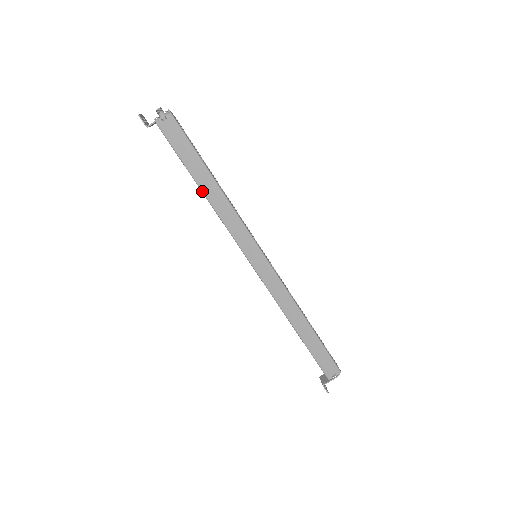
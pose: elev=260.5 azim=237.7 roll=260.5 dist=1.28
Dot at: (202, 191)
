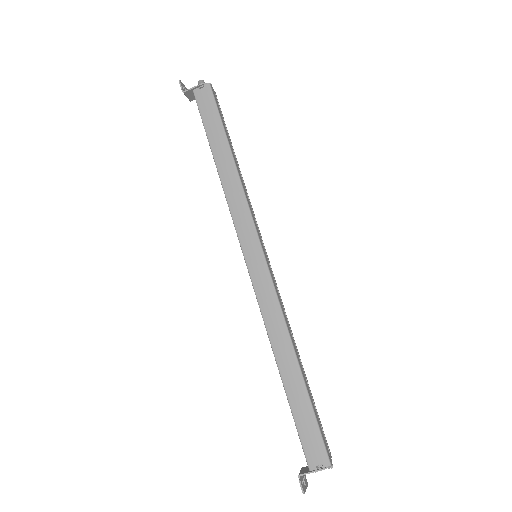
Dot at: (216, 164)
